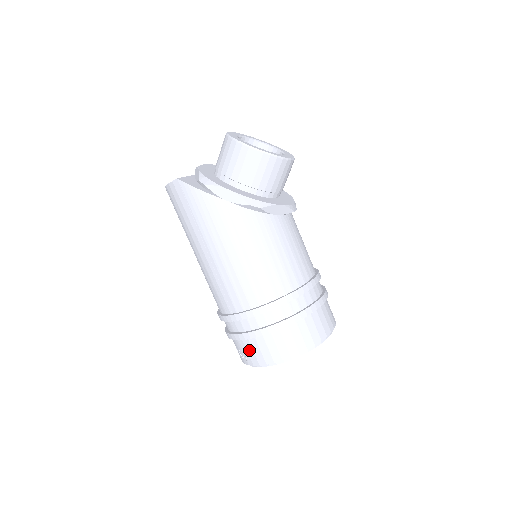
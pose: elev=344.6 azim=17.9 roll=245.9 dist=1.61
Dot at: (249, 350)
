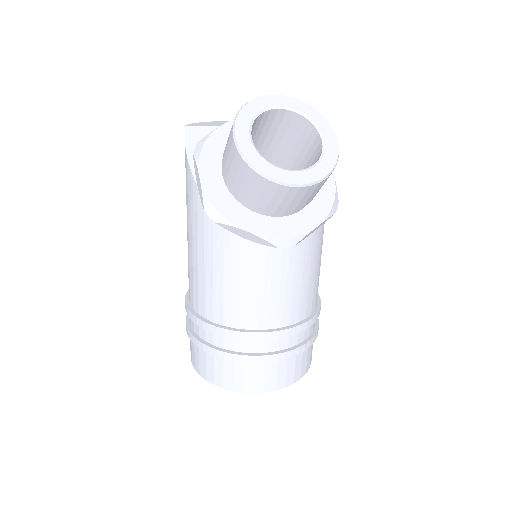
Dot at: occluded
